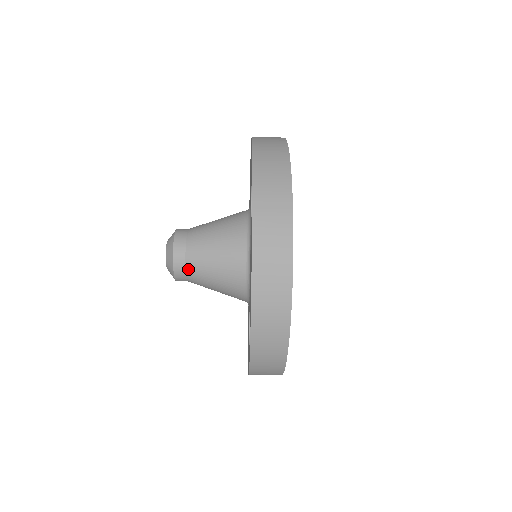
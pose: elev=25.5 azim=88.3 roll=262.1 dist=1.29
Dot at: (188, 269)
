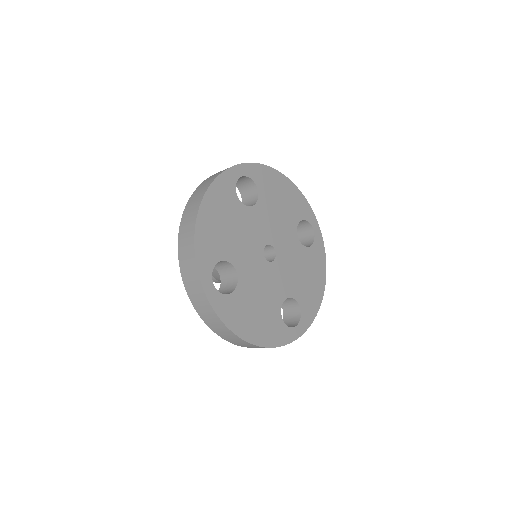
Dot at: occluded
